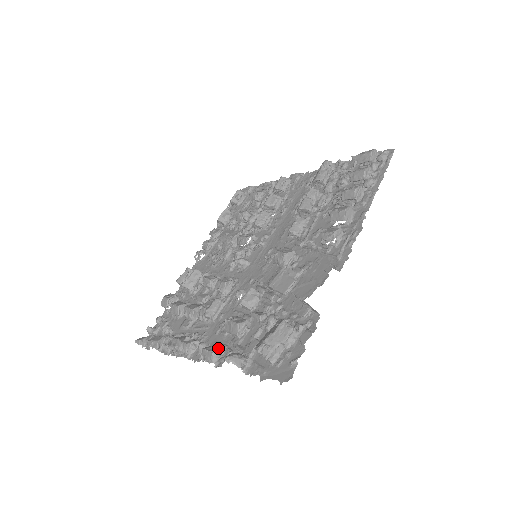
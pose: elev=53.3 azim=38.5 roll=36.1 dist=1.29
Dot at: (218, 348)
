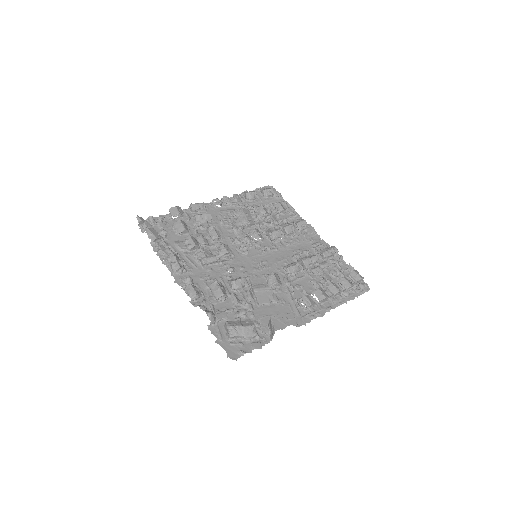
Dot at: (200, 294)
